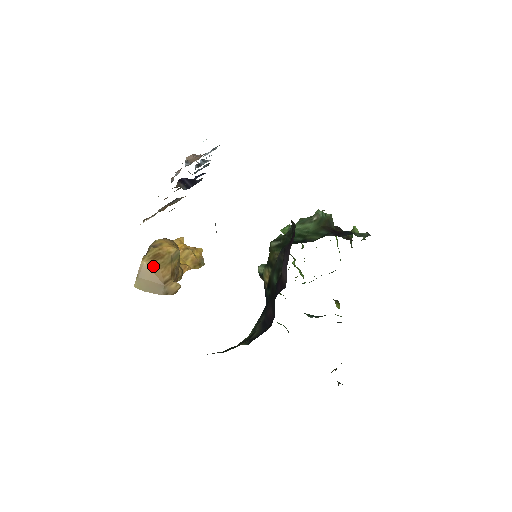
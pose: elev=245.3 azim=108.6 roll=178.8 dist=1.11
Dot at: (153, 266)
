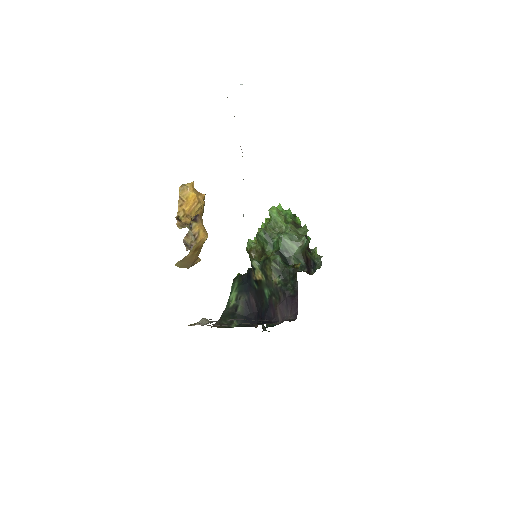
Dot at: (193, 255)
